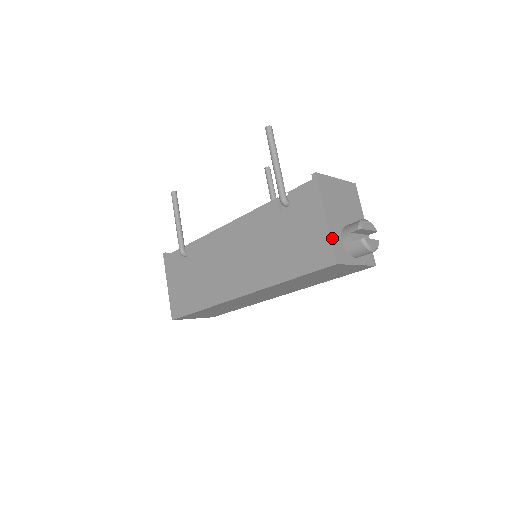
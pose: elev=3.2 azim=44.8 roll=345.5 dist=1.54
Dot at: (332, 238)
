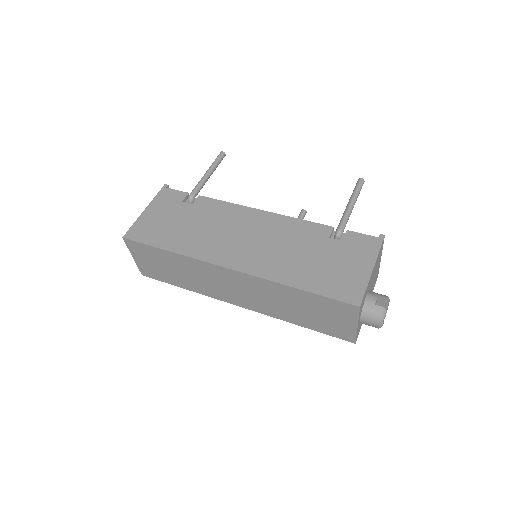
Dot at: (367, 287)
